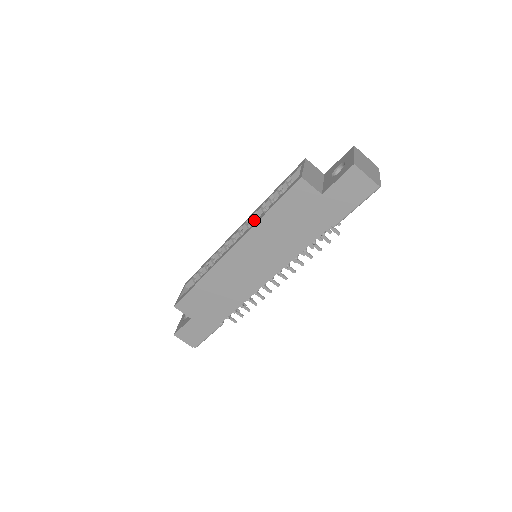
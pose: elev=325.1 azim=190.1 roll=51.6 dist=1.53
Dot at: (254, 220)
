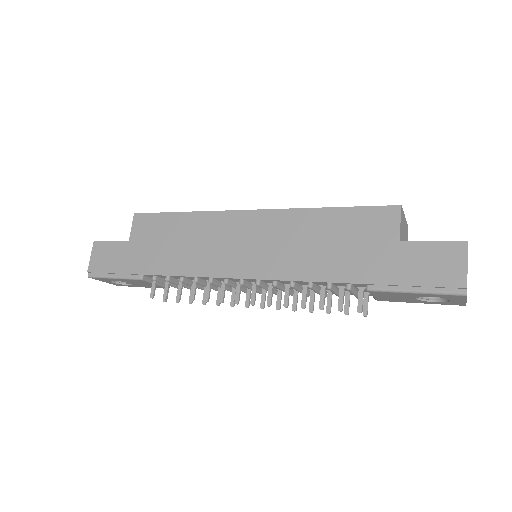
Dot at: occluded
